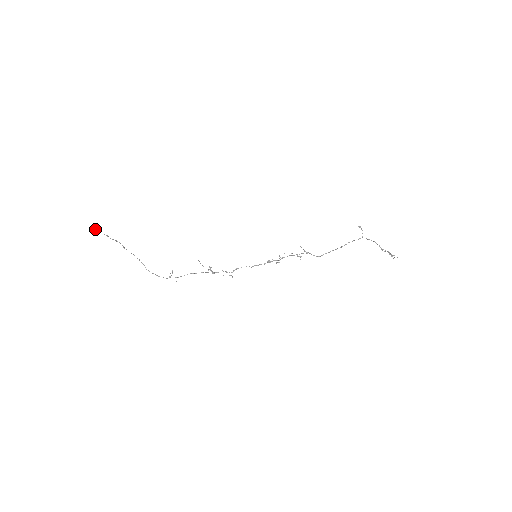
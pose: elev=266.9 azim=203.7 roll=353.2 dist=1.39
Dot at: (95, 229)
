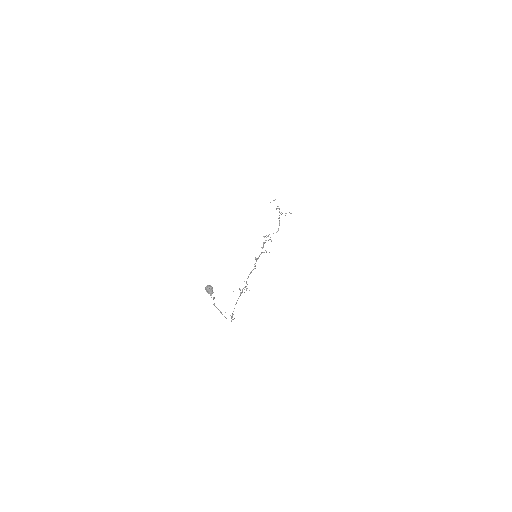
Dot at: (210, 290)
